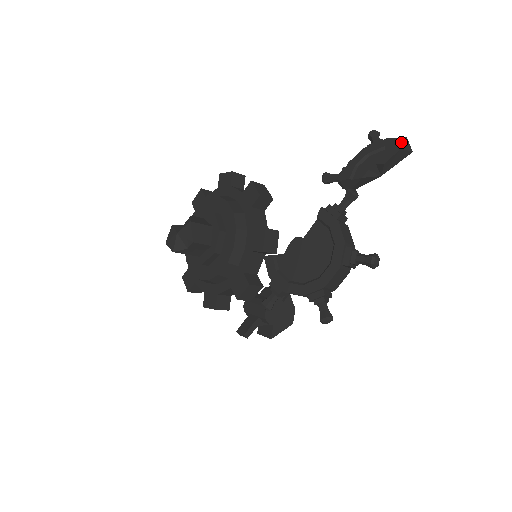
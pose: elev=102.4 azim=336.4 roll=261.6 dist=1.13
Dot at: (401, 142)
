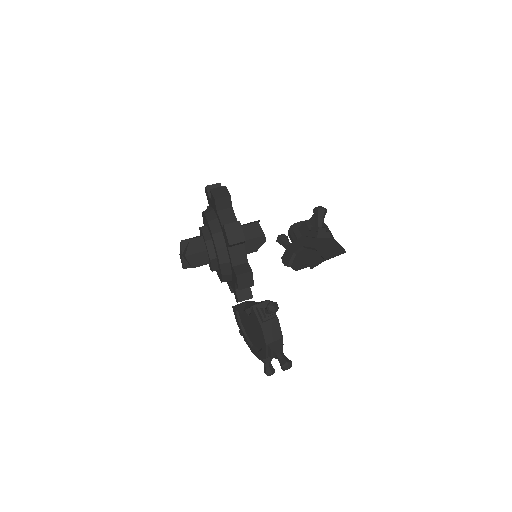
Dot at: (325, 255)
